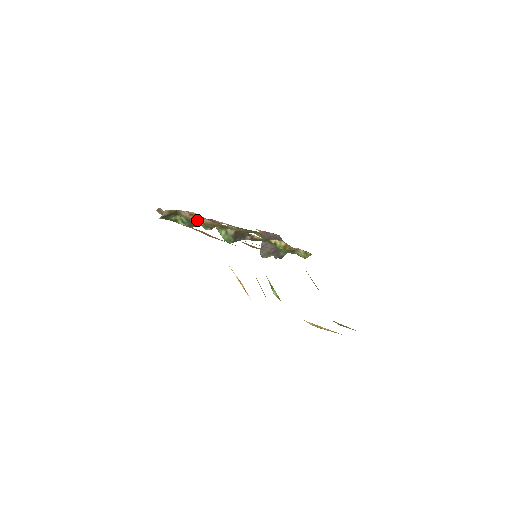
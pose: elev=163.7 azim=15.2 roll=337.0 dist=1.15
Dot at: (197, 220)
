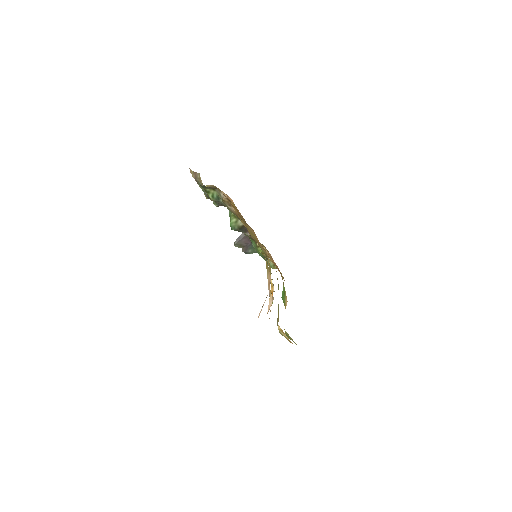
Dot at: occluded
